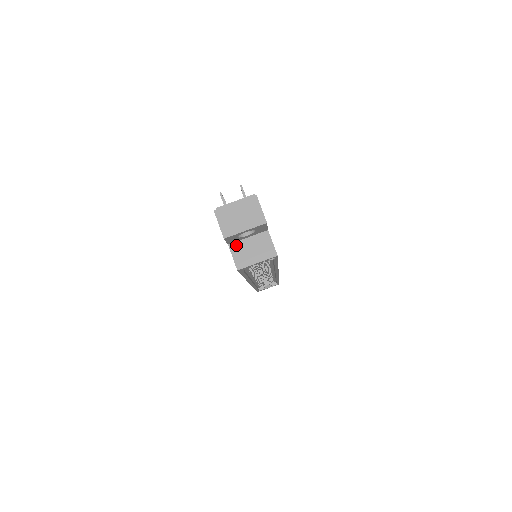
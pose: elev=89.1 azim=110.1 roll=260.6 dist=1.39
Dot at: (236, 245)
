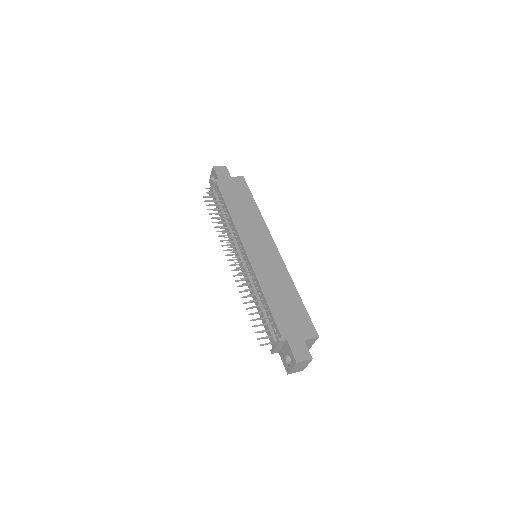
Dot at: occluded
